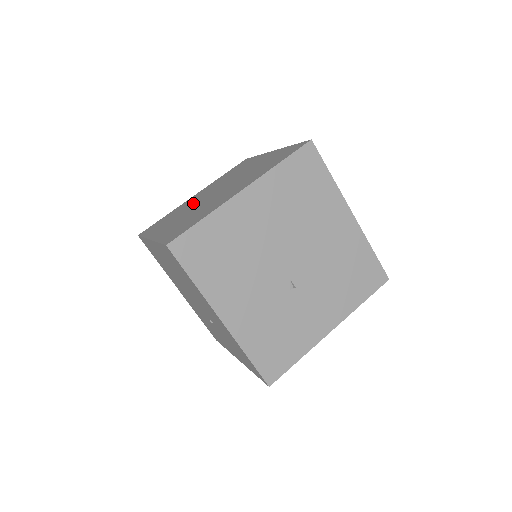
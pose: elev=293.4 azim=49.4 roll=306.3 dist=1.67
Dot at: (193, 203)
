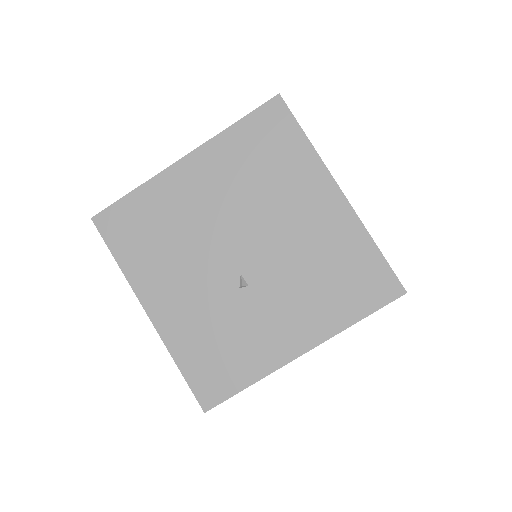
Dot at: occluded
